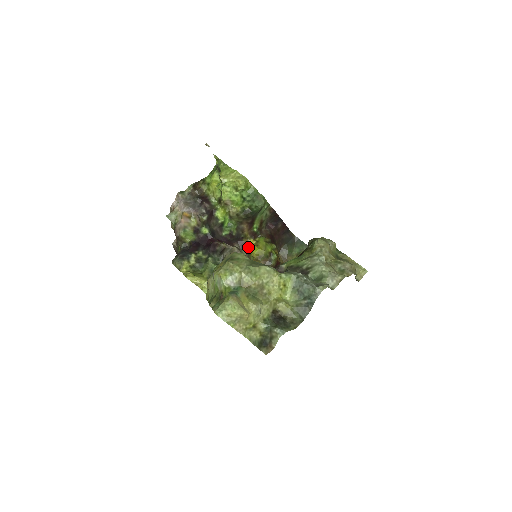
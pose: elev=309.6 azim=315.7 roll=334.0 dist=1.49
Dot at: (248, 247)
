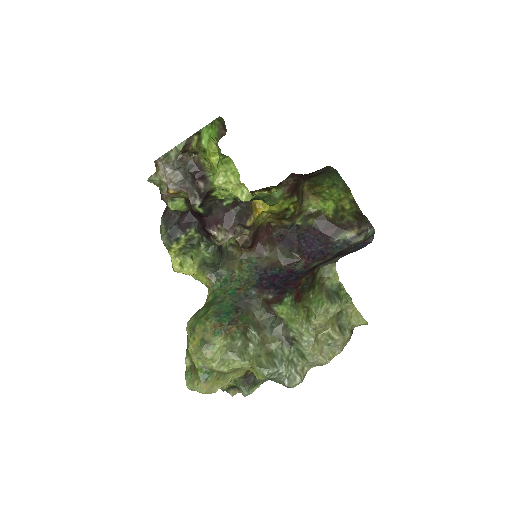
Dot at: (254, 222)
